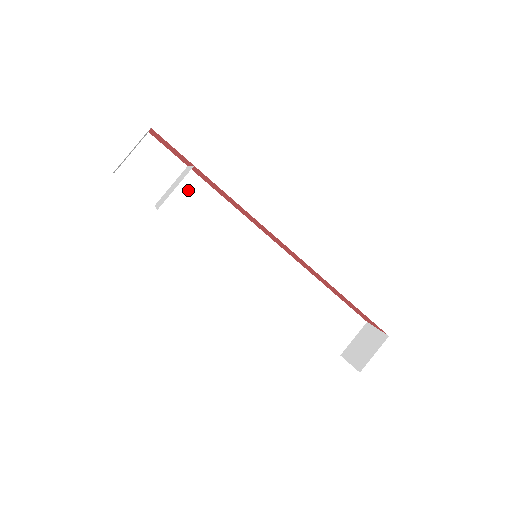
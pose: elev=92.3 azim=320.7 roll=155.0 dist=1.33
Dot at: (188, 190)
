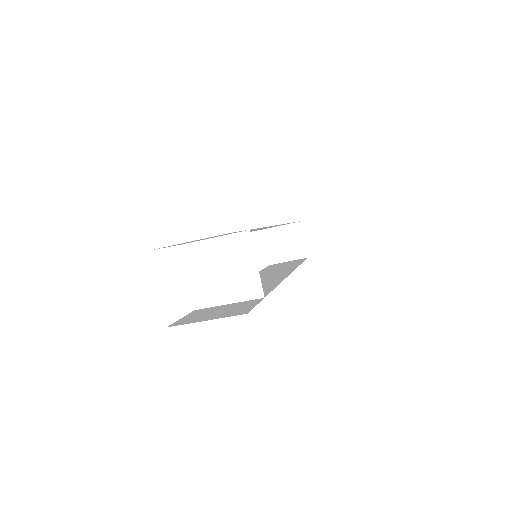
Dot at: occluded
